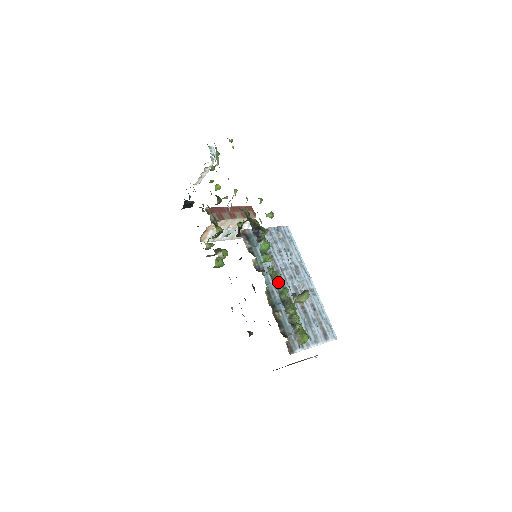
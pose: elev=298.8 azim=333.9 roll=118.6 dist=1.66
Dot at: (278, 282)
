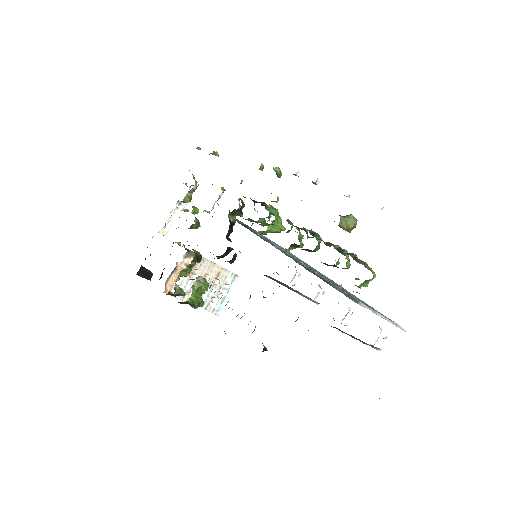
Dot at: (304, 228)
